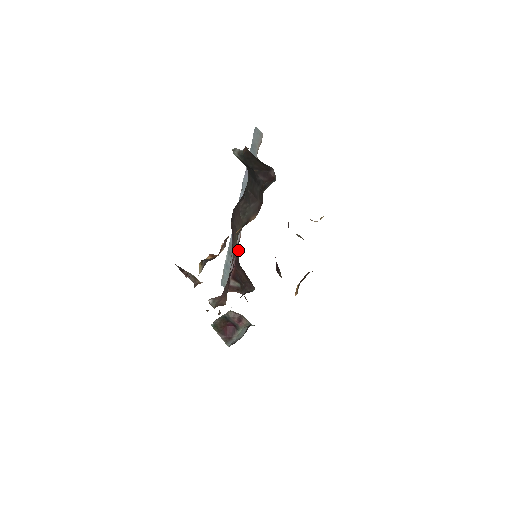
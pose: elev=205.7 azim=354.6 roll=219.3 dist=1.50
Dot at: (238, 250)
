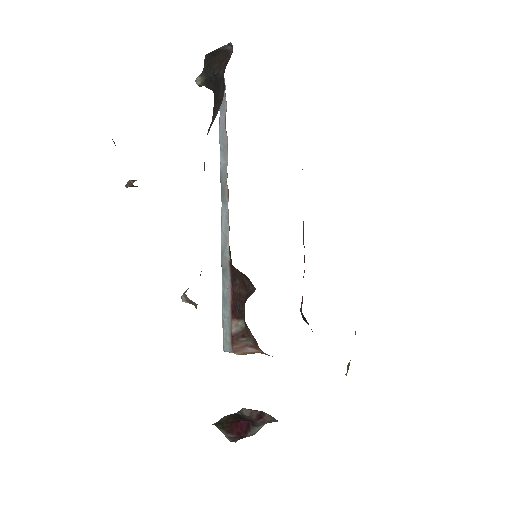
Dot at: (229, 248)
